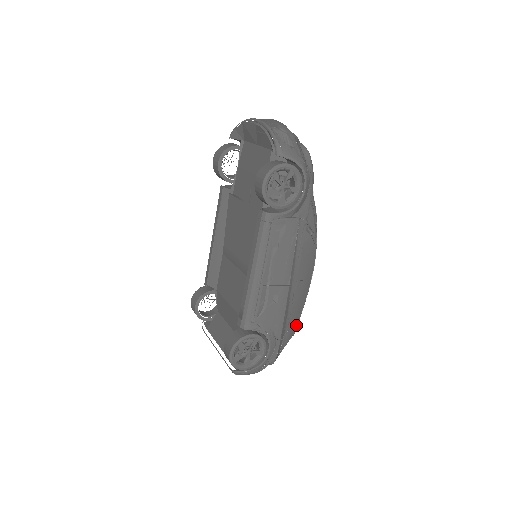
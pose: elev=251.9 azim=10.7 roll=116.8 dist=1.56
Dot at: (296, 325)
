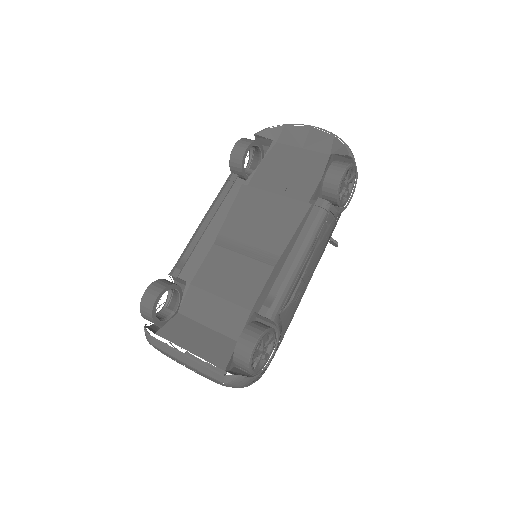
Dot at: occluded
